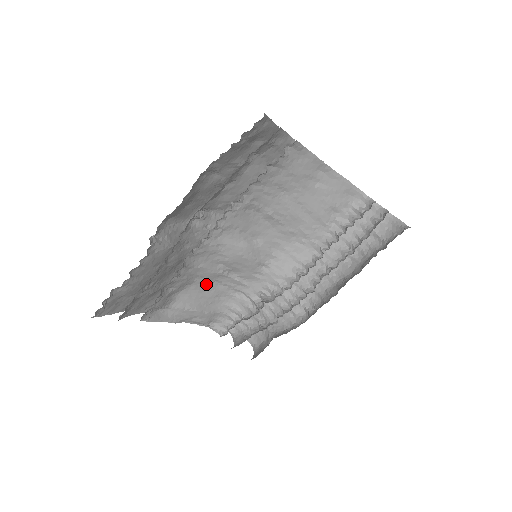
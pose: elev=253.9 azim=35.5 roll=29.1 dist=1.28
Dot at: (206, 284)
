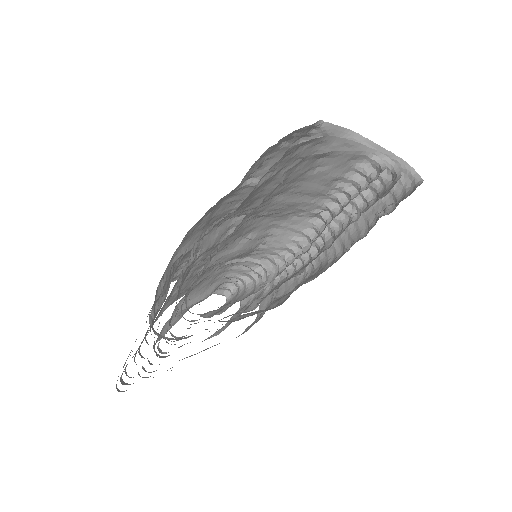
Dot at: (204, 279)
